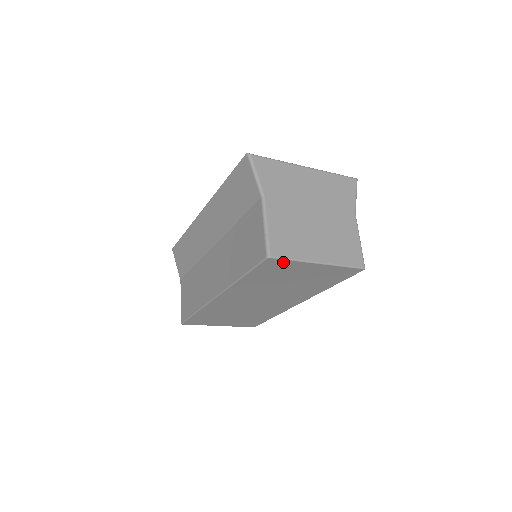
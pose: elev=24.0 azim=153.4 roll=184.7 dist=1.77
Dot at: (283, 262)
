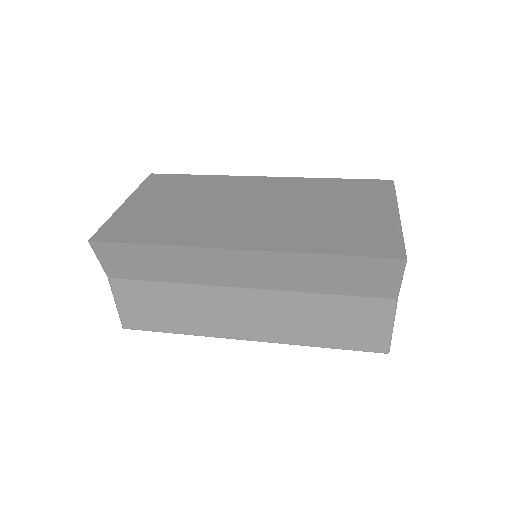
Dot at: occluded
